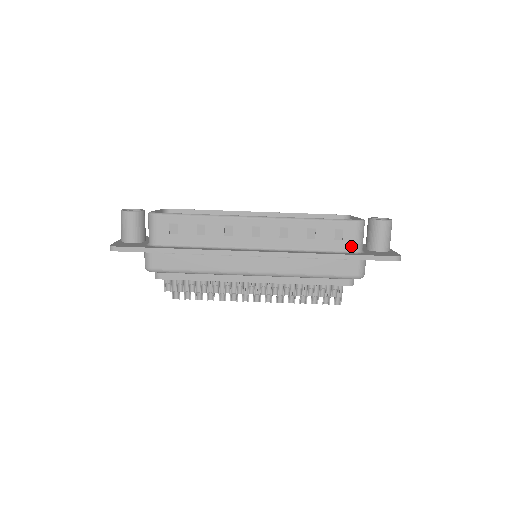
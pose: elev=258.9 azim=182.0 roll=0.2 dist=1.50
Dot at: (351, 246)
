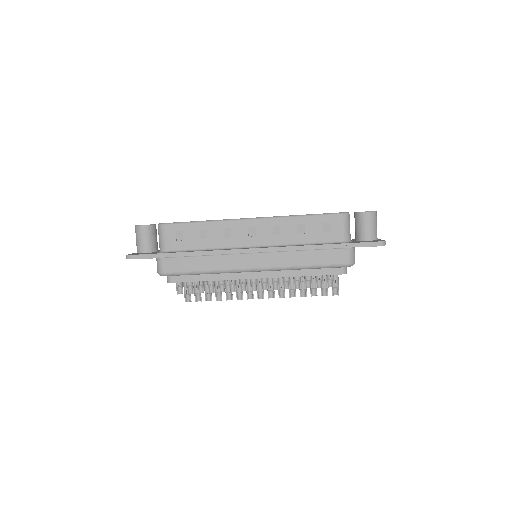
Dot at: (339, 237)
